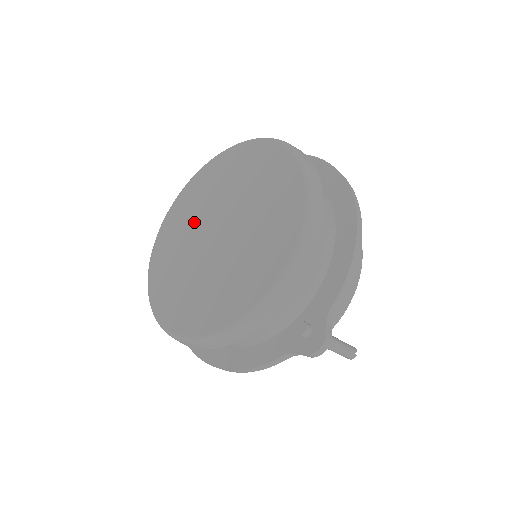
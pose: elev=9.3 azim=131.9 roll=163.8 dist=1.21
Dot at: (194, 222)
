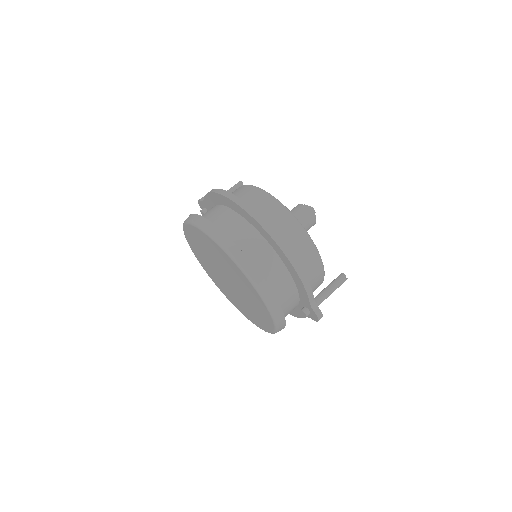
Dot at: (211, 266)
